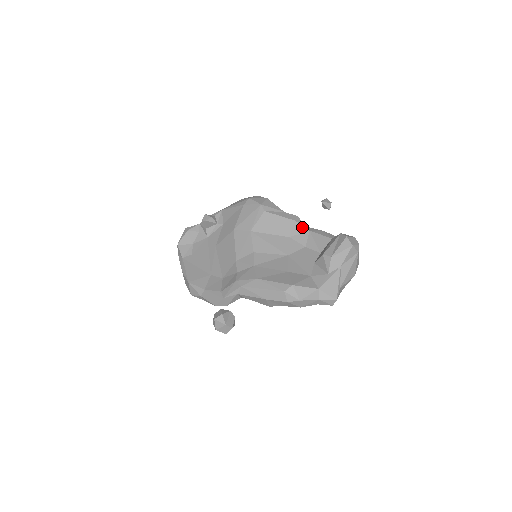
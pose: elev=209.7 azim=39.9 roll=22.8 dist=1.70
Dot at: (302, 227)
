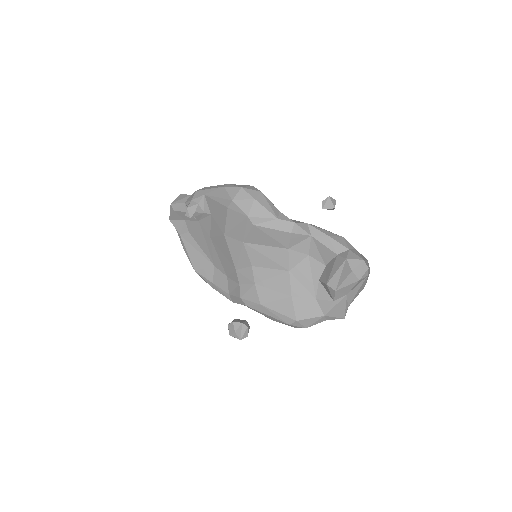
Dot at: (302, 236)
